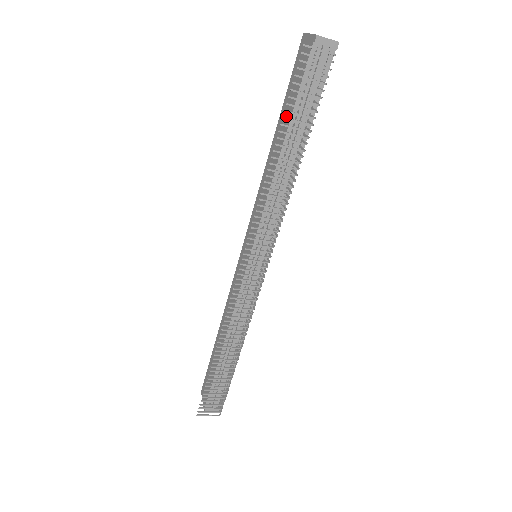
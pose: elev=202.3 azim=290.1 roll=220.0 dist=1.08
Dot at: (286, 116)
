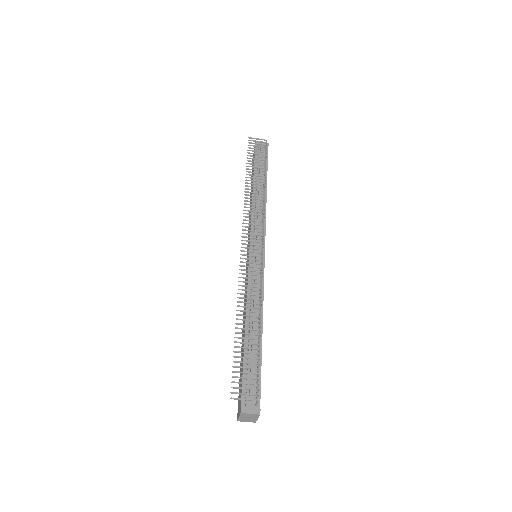
Dot at: (252, 179)
